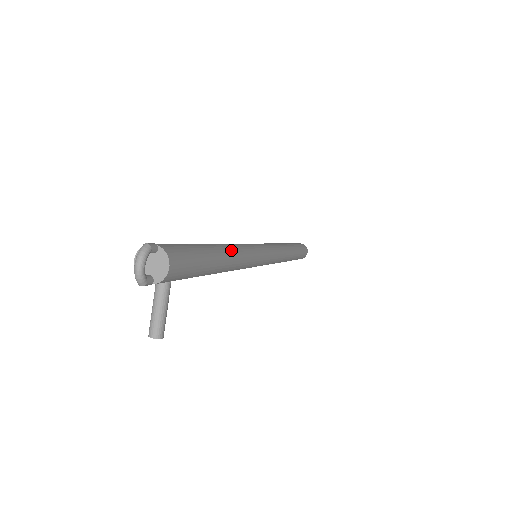
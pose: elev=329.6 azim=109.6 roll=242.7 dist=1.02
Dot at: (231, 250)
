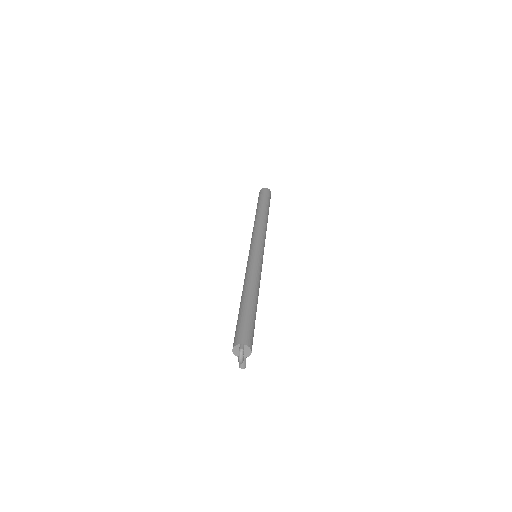
Dot at: (256, 291)
